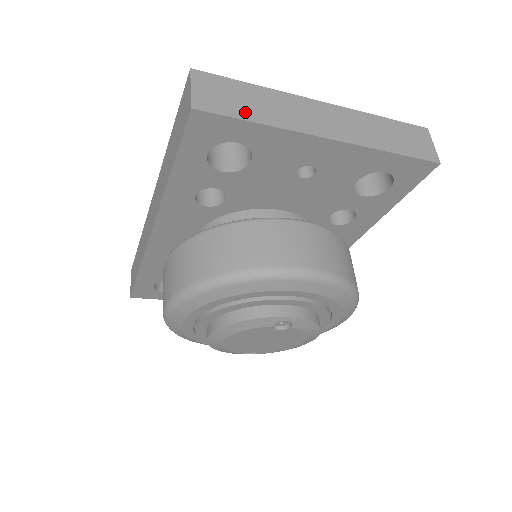
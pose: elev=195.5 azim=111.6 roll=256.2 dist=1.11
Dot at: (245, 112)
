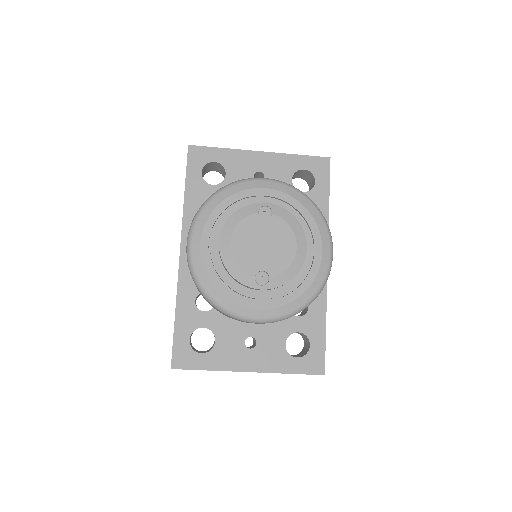
Dot at: occluded
